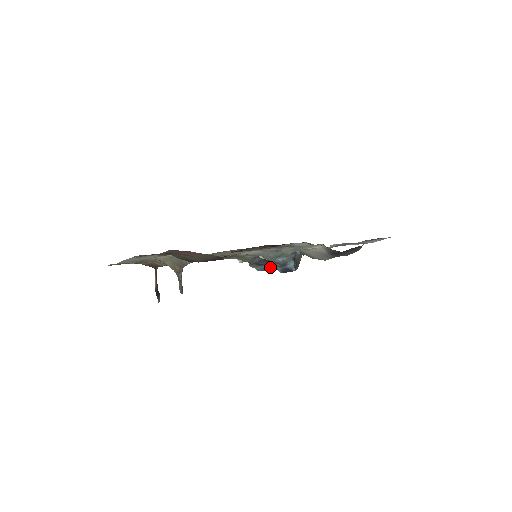
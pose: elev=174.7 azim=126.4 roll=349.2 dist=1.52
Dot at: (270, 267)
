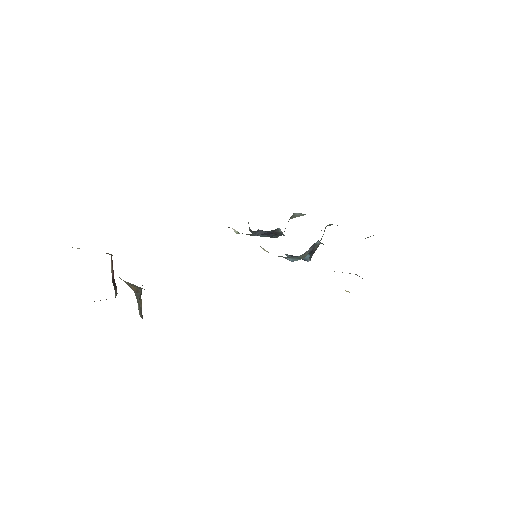
Dot at: occluded
